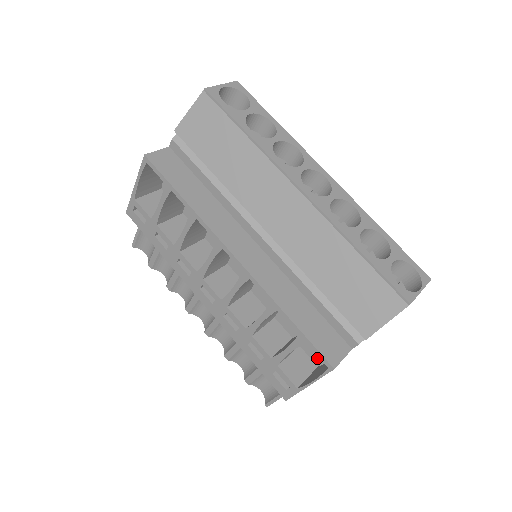
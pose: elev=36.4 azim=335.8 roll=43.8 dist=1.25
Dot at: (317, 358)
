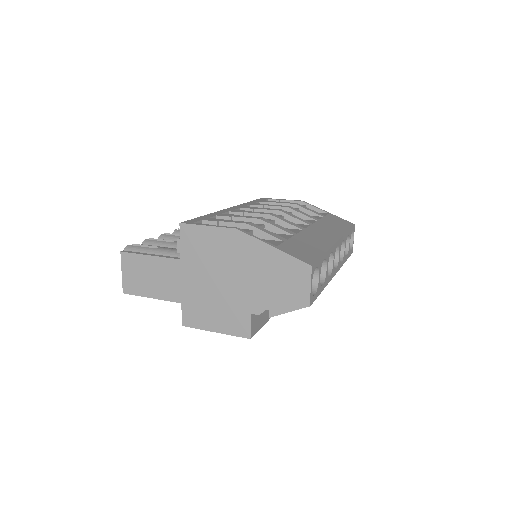
Dot at: occluded
